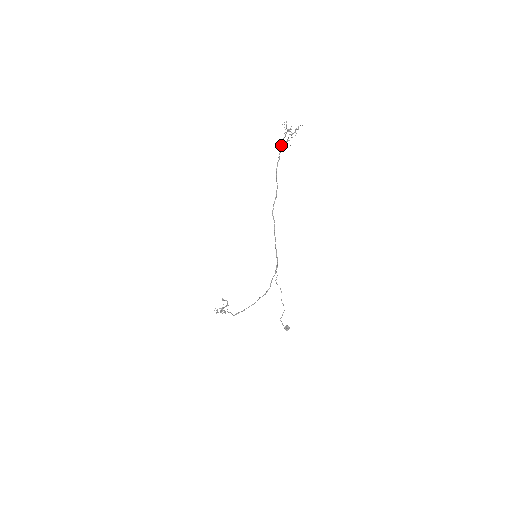
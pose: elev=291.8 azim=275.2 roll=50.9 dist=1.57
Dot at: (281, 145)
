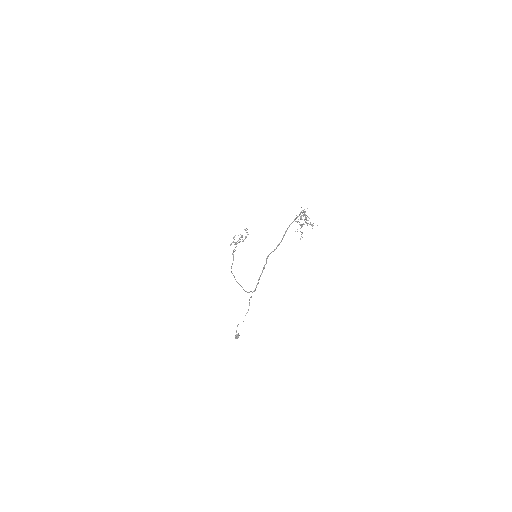
Dot at: occluded
